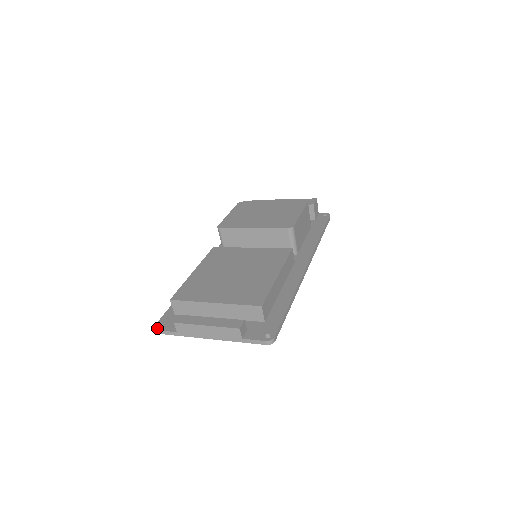
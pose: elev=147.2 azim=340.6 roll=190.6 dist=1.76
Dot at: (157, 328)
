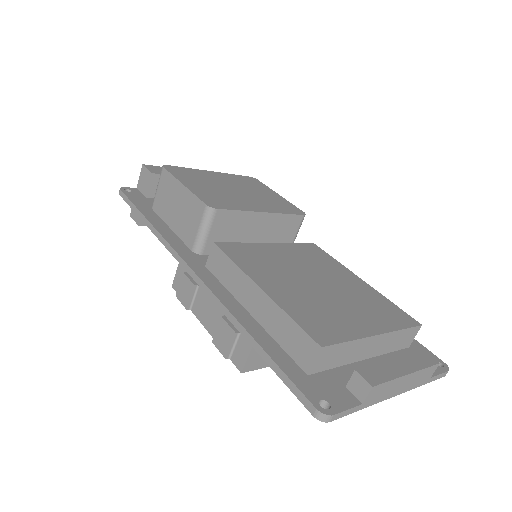
Dot at: (329, 411)
